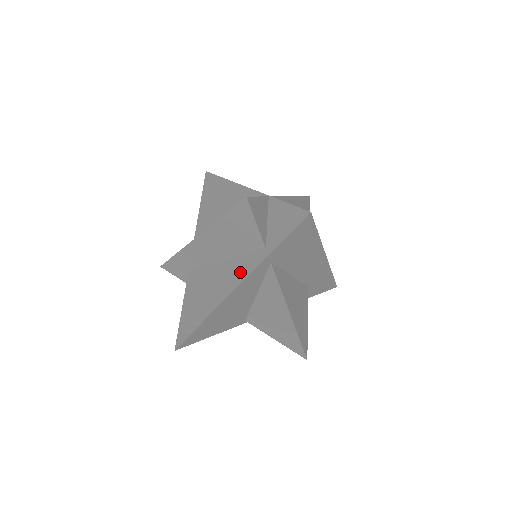
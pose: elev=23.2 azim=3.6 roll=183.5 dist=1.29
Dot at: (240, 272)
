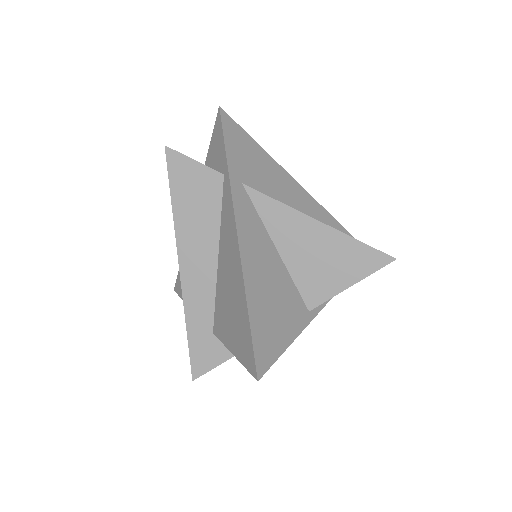
Dot at: (228, 220)
